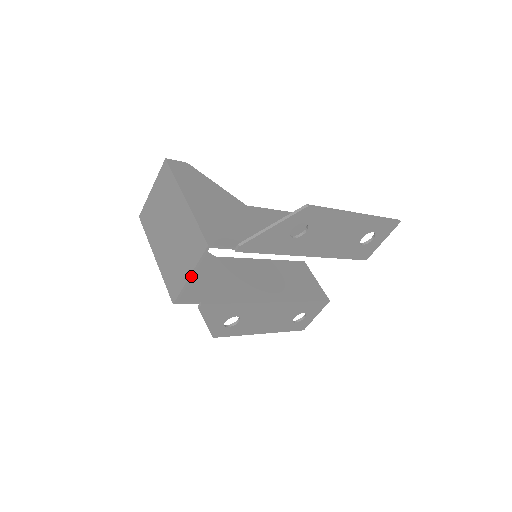
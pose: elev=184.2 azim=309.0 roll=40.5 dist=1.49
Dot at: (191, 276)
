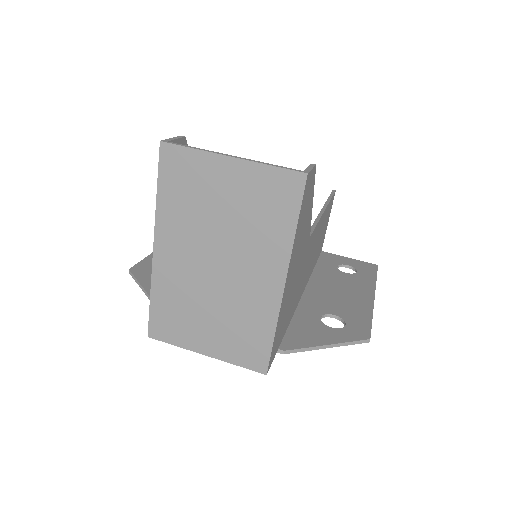
Dot at: (207, 354)
